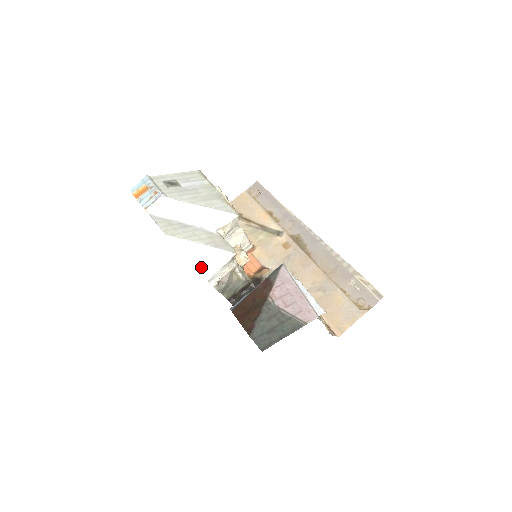
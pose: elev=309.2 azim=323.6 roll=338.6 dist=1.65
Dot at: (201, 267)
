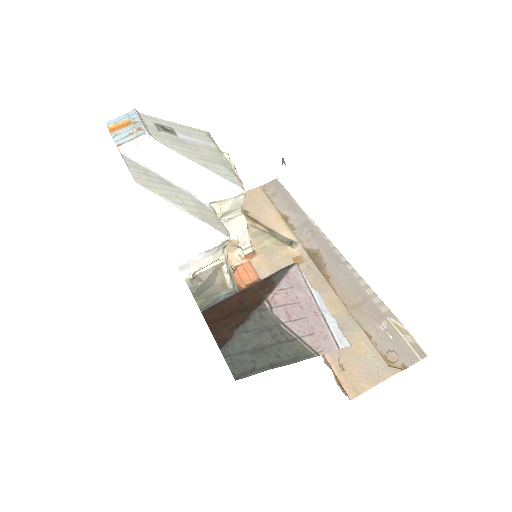
Dot at: (174, 243)
